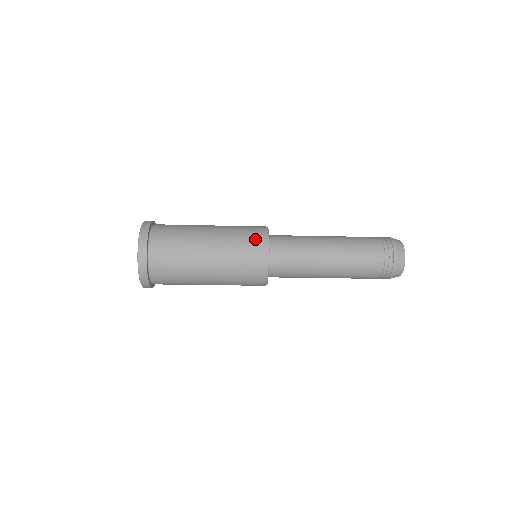
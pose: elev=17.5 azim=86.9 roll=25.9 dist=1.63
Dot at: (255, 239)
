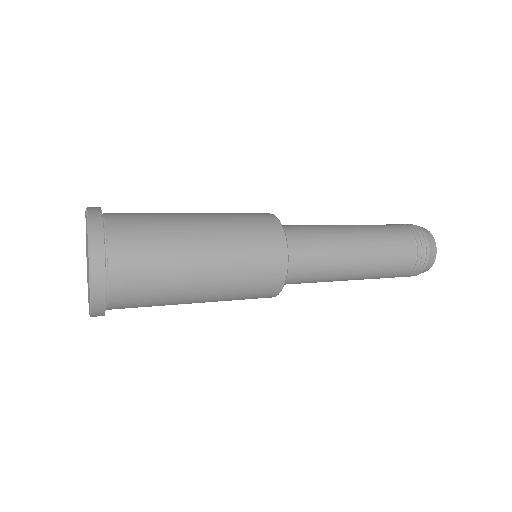
Dot at: (270, 262)
